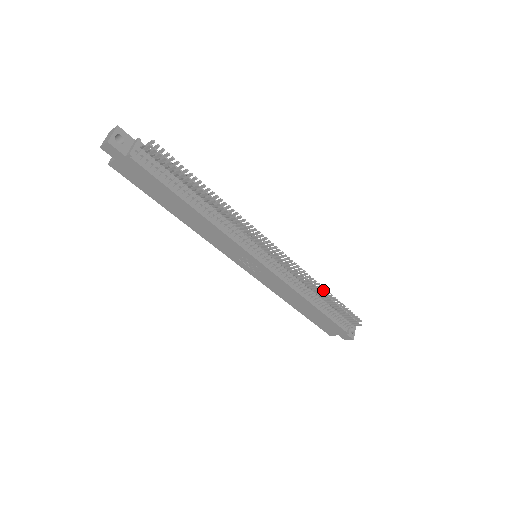
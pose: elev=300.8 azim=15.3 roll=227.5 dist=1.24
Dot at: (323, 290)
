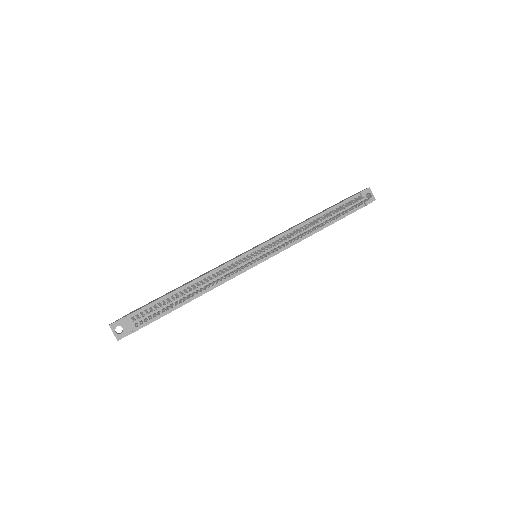
Dot at: (319, 221)
